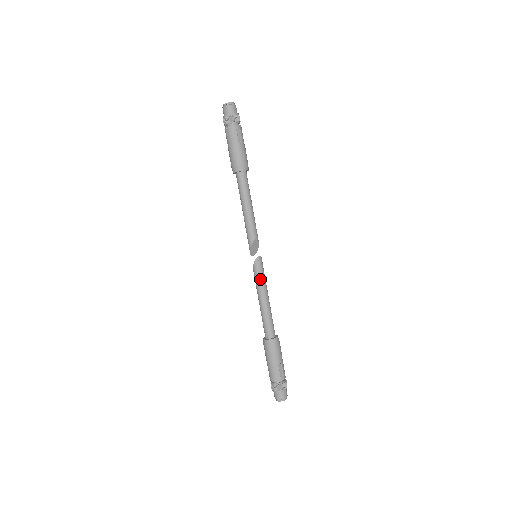
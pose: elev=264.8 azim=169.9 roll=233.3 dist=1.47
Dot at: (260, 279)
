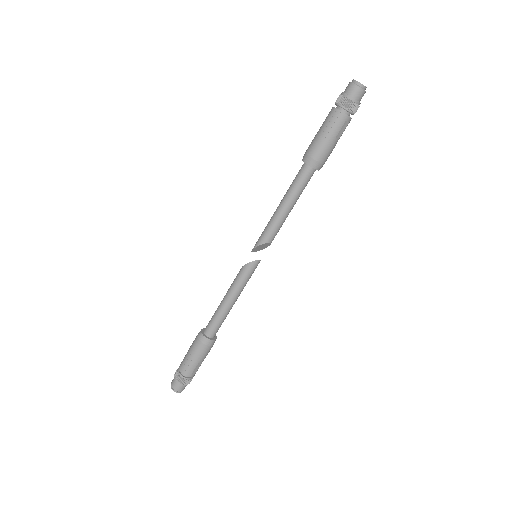
Dot at: (243, 281)
